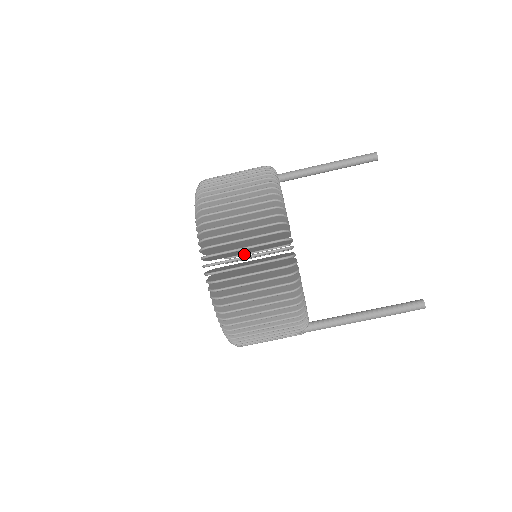
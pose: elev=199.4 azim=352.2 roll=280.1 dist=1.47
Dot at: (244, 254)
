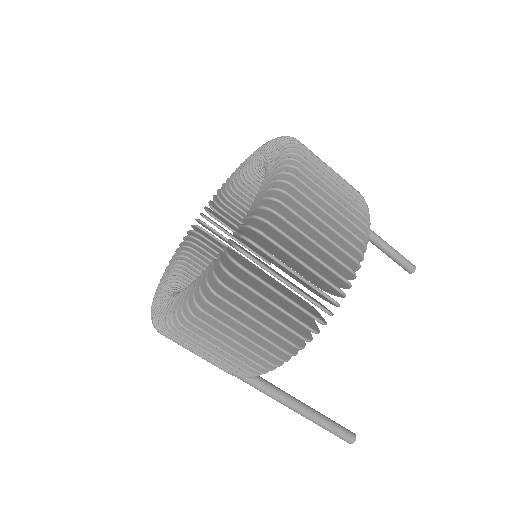
Dot at: (227, 232)
